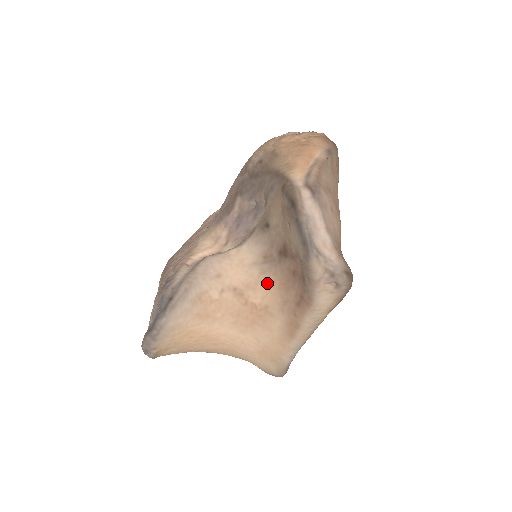
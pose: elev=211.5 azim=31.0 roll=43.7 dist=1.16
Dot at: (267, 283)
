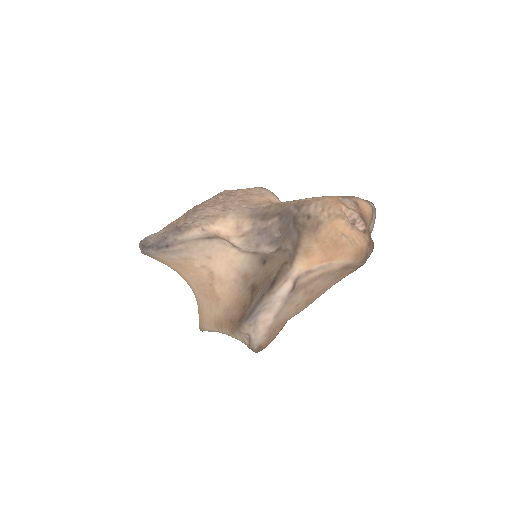
Dot at: (232, 289)
